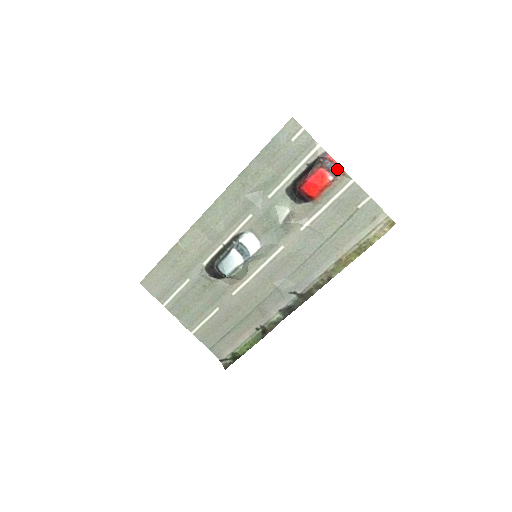
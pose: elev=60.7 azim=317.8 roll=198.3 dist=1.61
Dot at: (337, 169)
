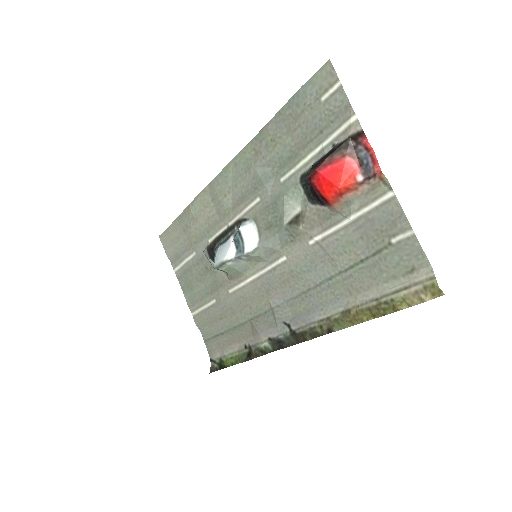
Dot at: (372, 165)
